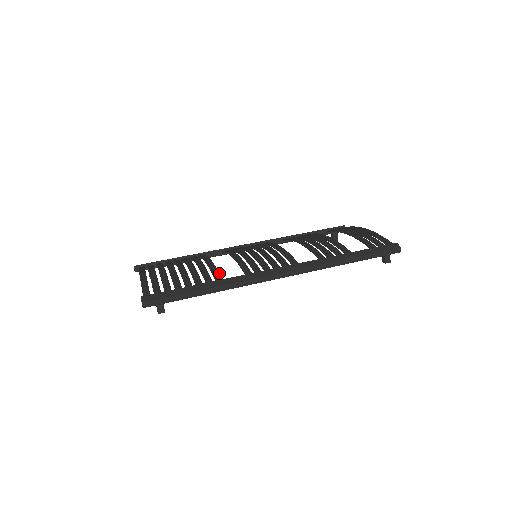
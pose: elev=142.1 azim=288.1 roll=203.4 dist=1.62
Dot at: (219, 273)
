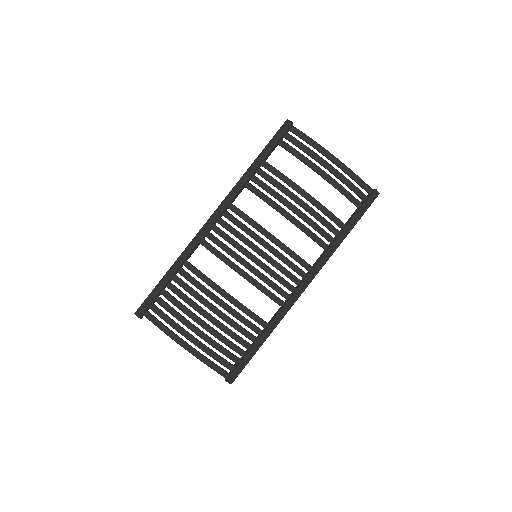
Dot at: (258, 317)
